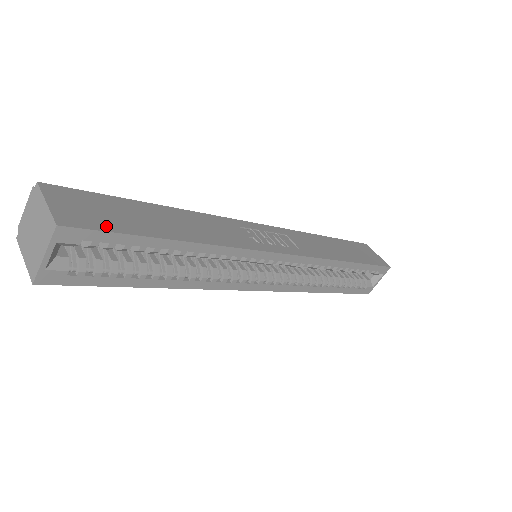
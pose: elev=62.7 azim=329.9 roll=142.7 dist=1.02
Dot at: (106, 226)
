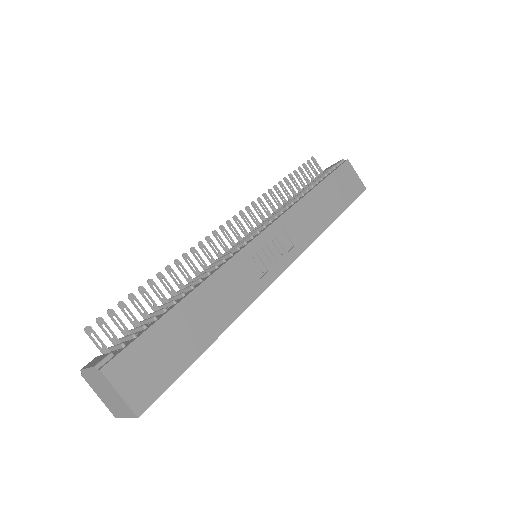
Dot at: (164, 382)
